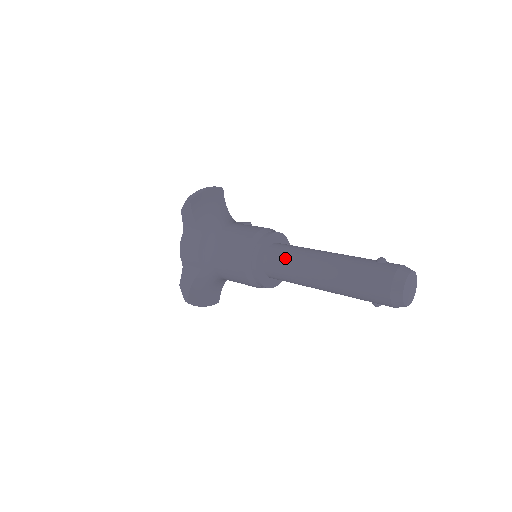
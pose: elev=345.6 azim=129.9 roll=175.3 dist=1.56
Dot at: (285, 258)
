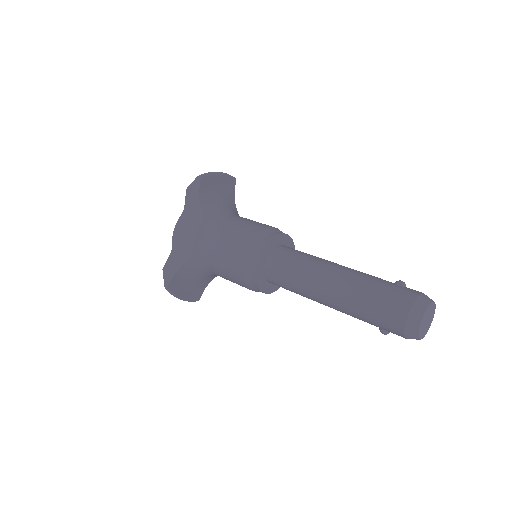
Dot at: (292, 261)
